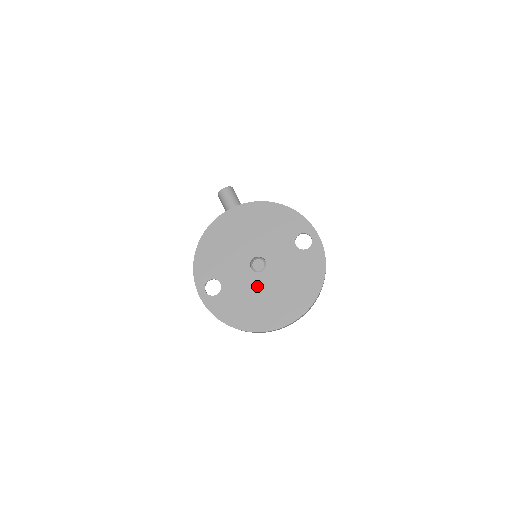
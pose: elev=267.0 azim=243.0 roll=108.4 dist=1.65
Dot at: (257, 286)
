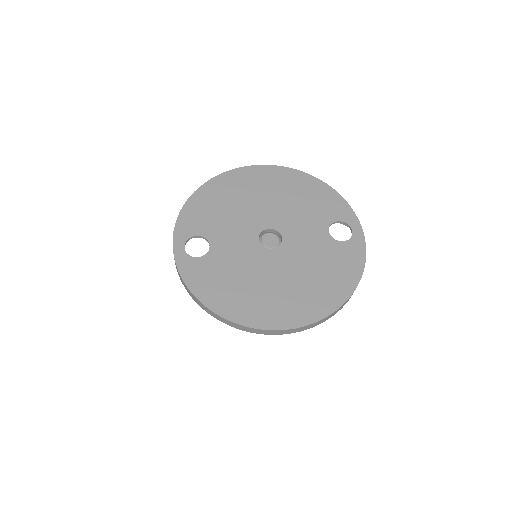
Dot at: (260, 264)
